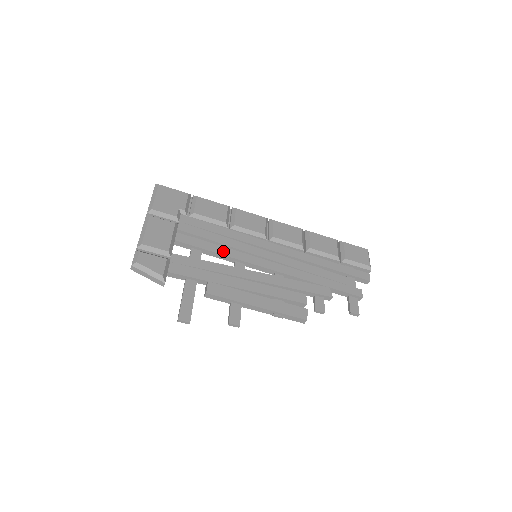
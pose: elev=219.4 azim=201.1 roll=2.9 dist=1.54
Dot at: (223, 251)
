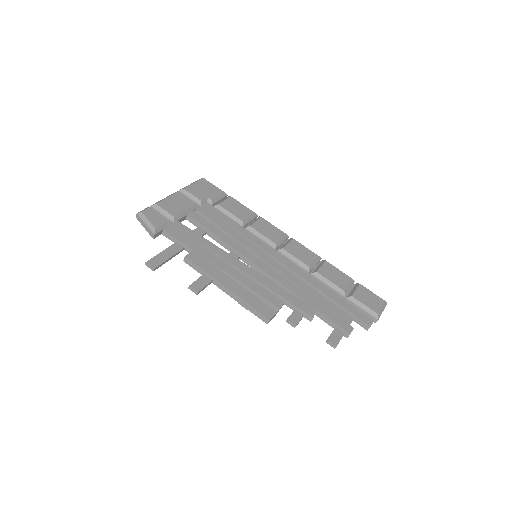
Dot at: (225, 238)
